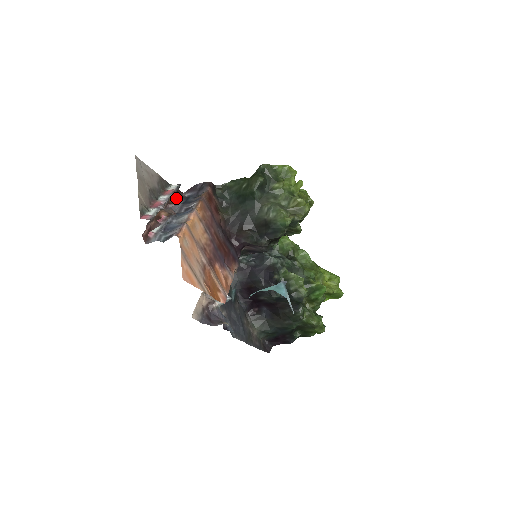
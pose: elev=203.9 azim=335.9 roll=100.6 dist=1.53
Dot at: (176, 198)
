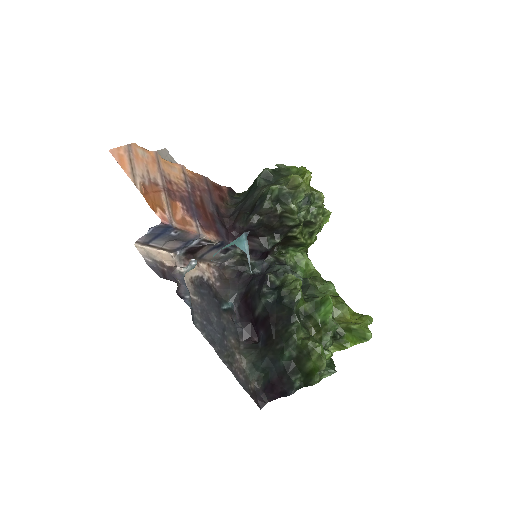
Dot at: occluded
